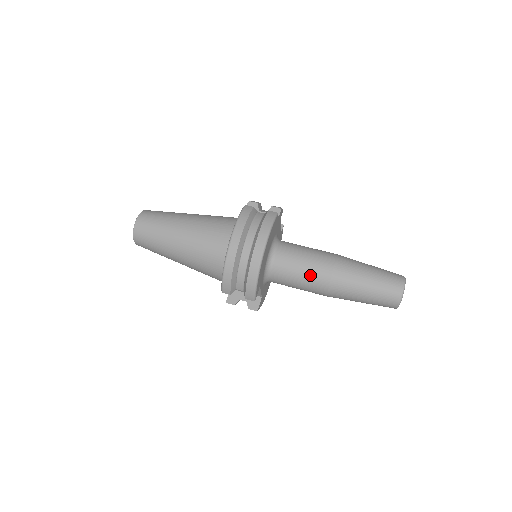
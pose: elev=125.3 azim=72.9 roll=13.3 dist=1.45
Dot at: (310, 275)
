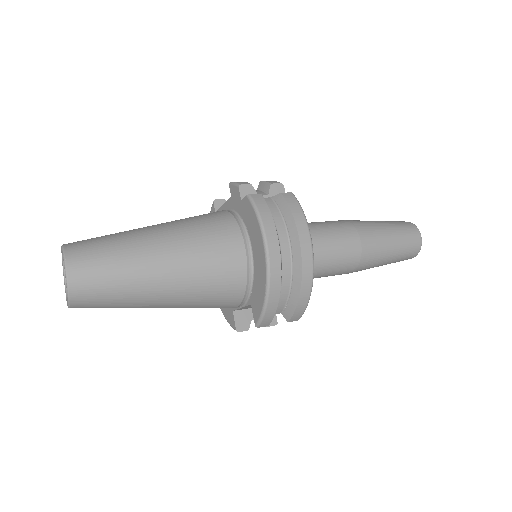
Dot at: (340, 259)
